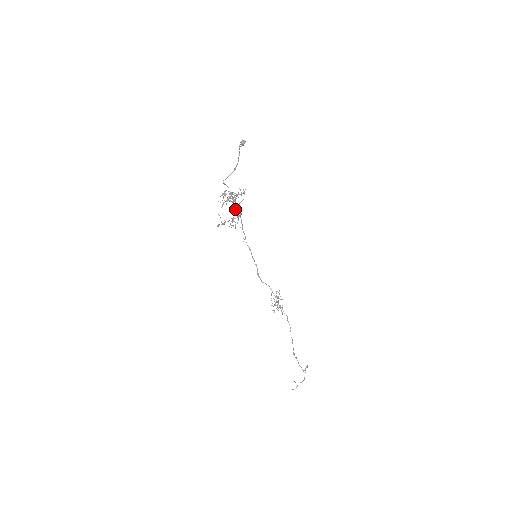
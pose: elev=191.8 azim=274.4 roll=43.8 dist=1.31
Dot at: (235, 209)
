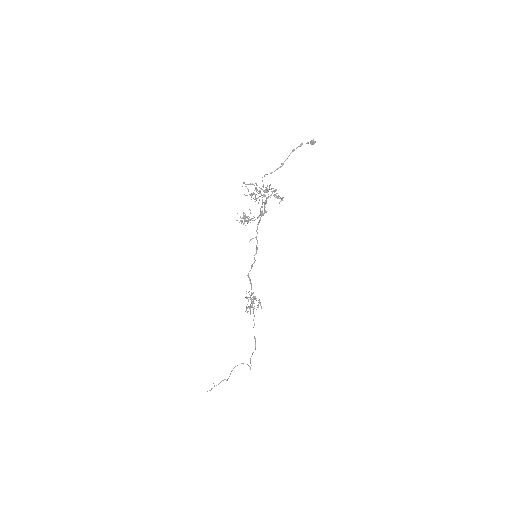
Dot at: (262, 206)
